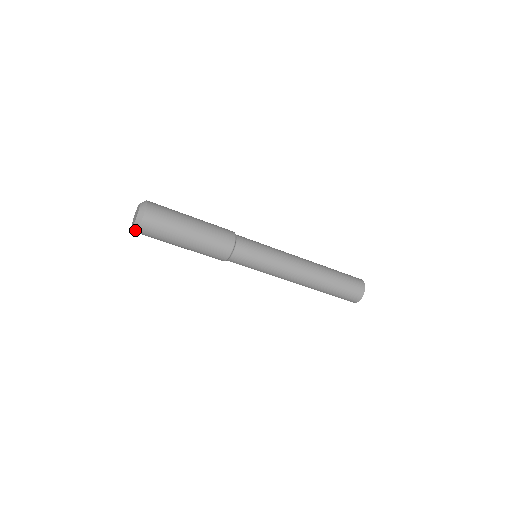
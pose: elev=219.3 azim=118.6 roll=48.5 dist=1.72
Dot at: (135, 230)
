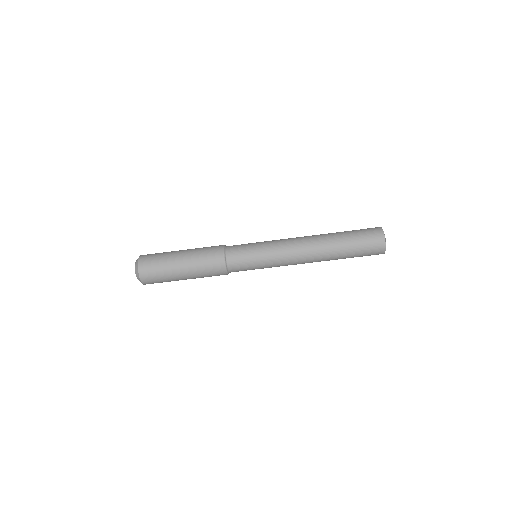
Dot at: (137, 269)
